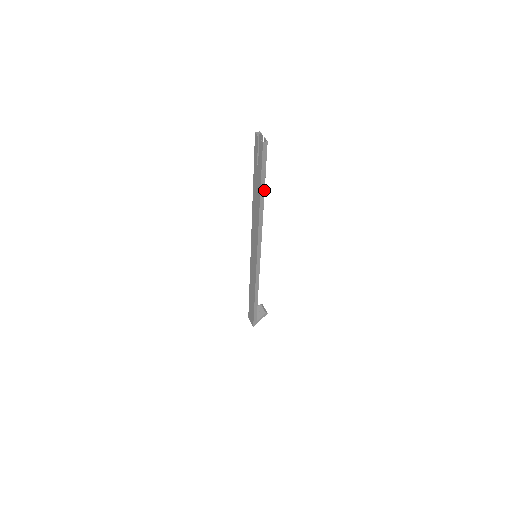
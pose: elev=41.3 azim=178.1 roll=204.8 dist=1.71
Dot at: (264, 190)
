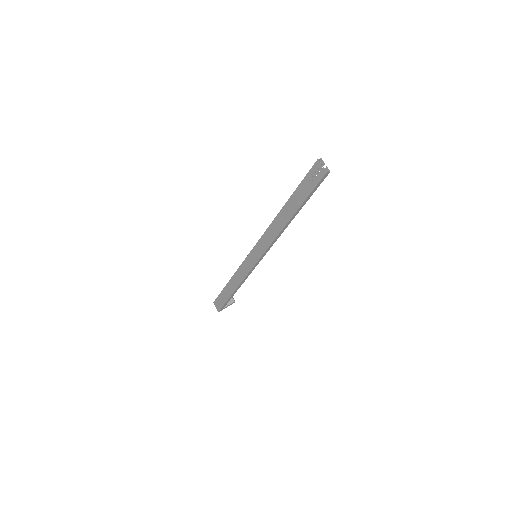
Dot at: (301, 208)
